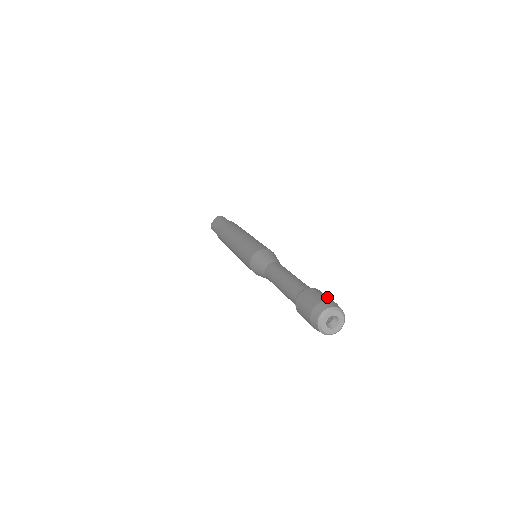
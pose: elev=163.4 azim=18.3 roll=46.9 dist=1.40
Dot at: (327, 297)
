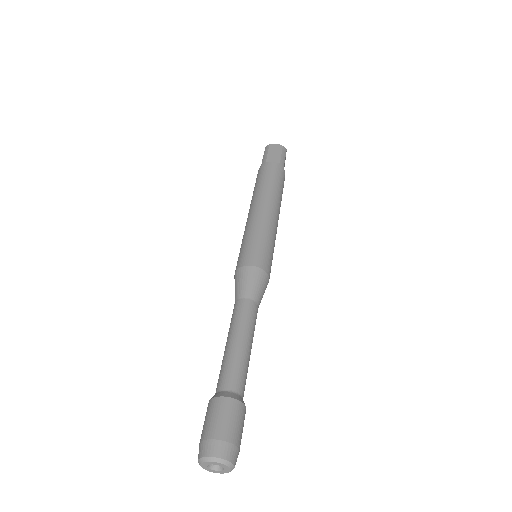
Dot at: (240, 436)
